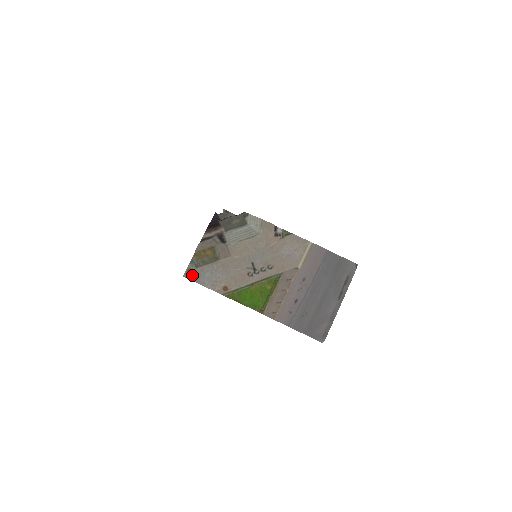
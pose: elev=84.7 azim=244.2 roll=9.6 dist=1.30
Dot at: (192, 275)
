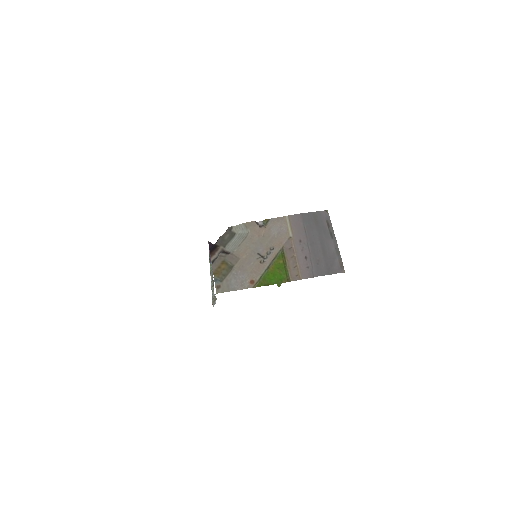
Dot at: (222, 289)
